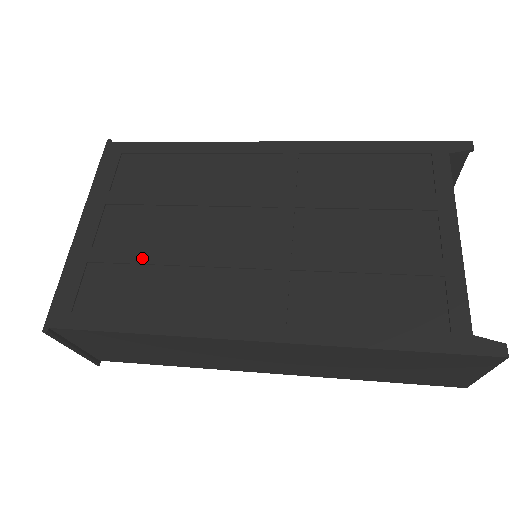
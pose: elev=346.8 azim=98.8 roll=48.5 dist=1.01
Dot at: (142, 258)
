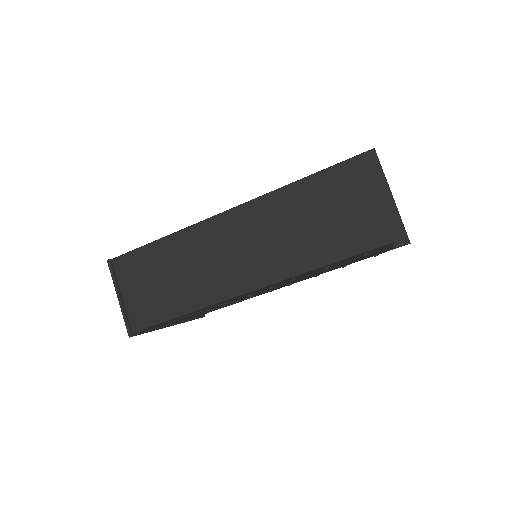
Dot at: occluded
